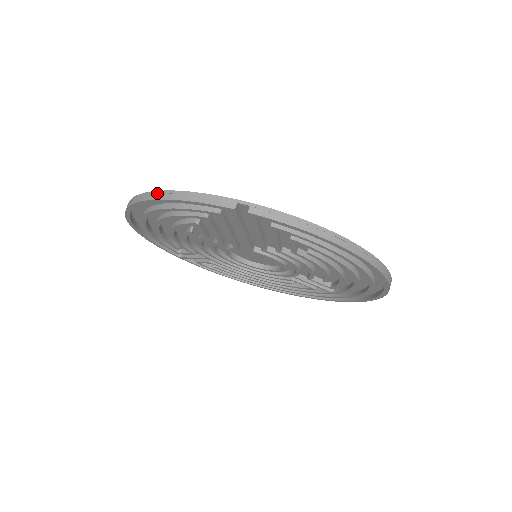
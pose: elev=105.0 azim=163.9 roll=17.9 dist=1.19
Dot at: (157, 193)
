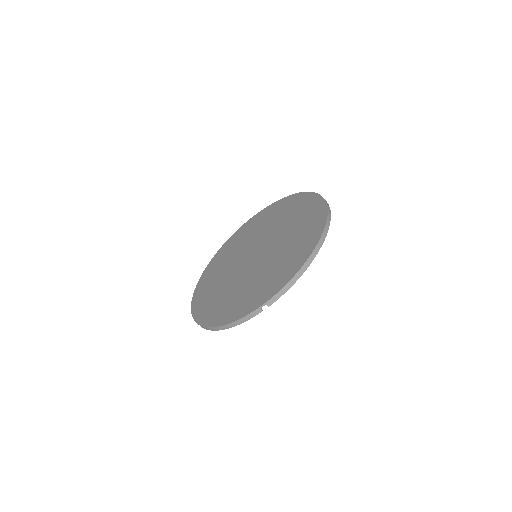
Dot at: (219, 328)
